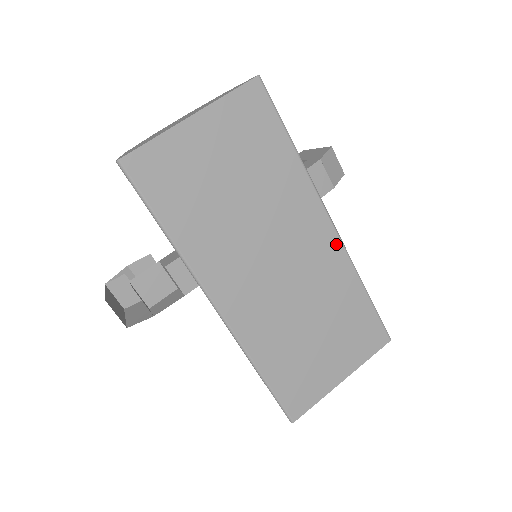
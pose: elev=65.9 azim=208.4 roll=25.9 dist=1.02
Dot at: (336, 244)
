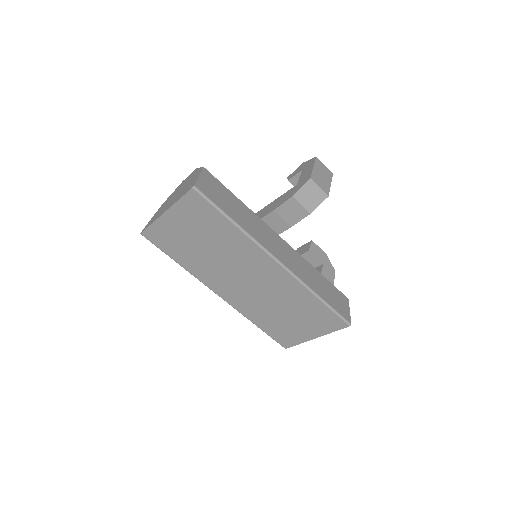
Dot at: (284, 273)
